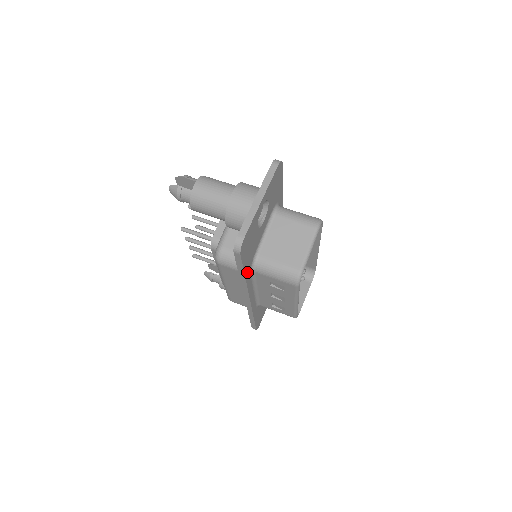
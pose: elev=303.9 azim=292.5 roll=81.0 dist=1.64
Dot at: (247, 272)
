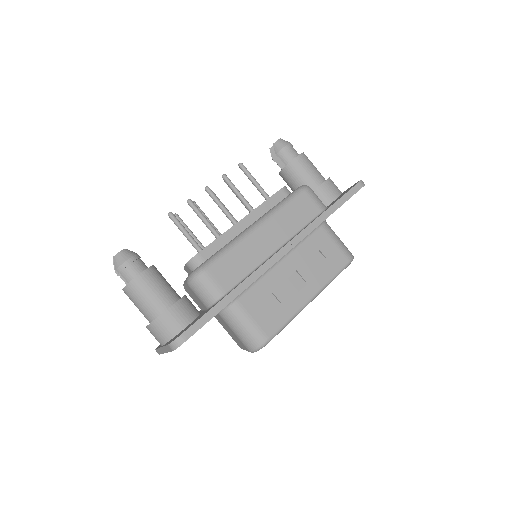
Dot at: occluded
